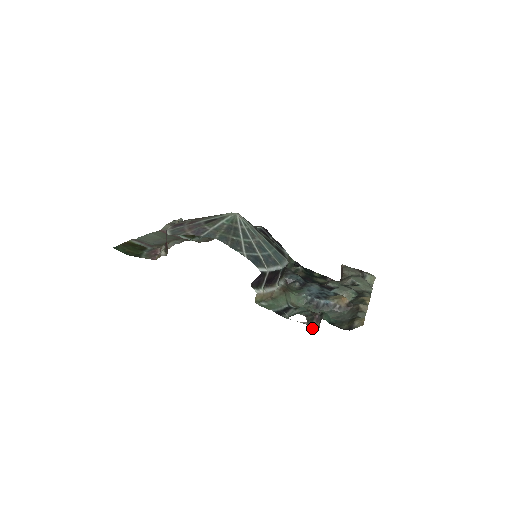
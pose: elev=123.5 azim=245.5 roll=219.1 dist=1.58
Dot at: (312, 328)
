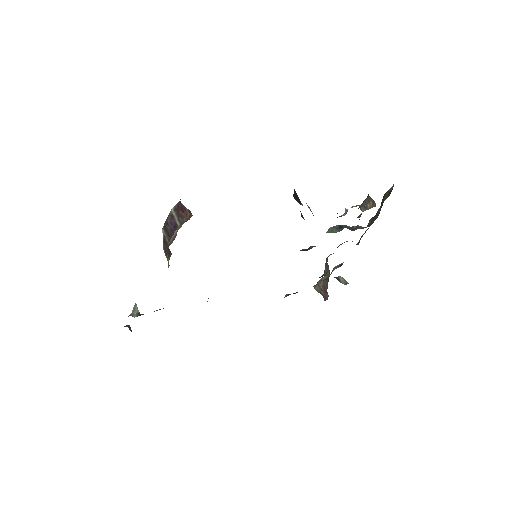
Dot at: (369, 207)
